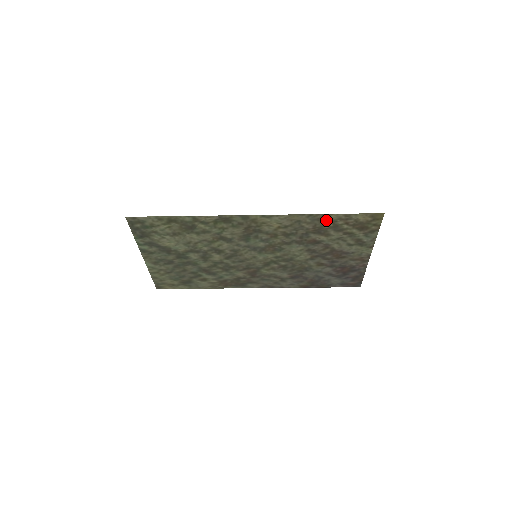
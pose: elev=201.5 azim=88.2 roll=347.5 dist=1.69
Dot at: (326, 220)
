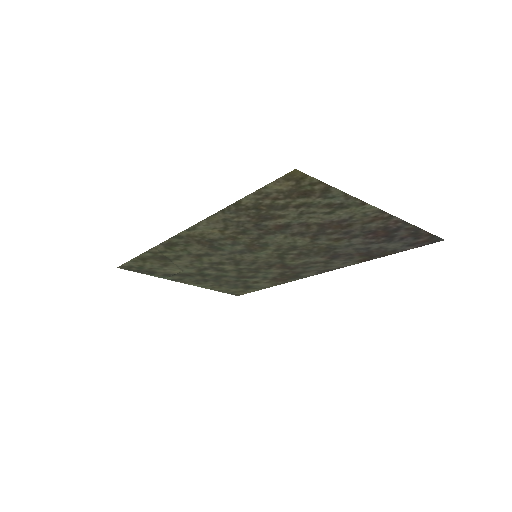
Dot at: (248, 207)
